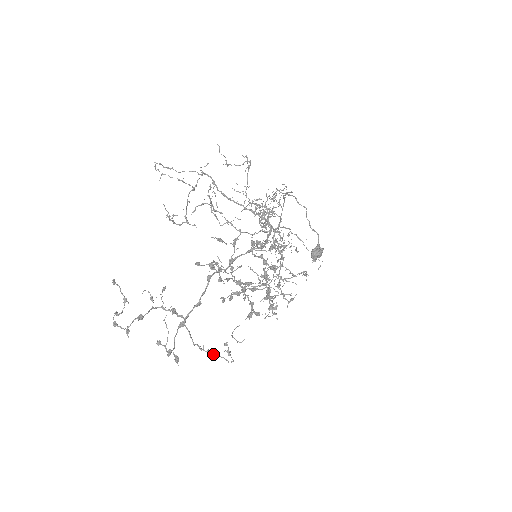
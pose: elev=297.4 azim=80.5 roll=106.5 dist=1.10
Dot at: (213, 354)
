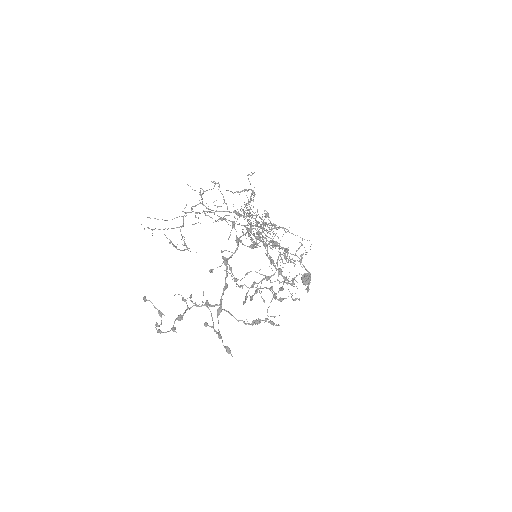
Dot at: (258, 322)
